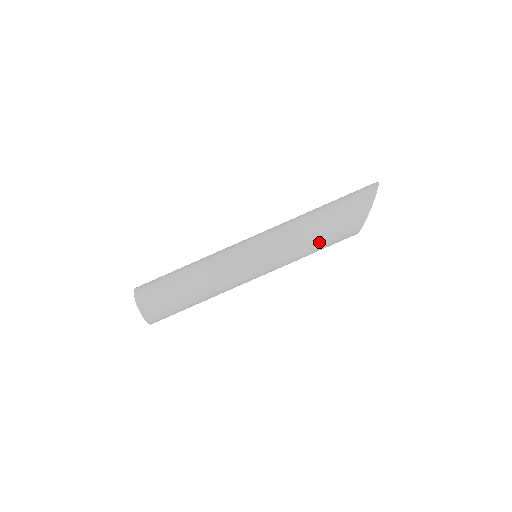
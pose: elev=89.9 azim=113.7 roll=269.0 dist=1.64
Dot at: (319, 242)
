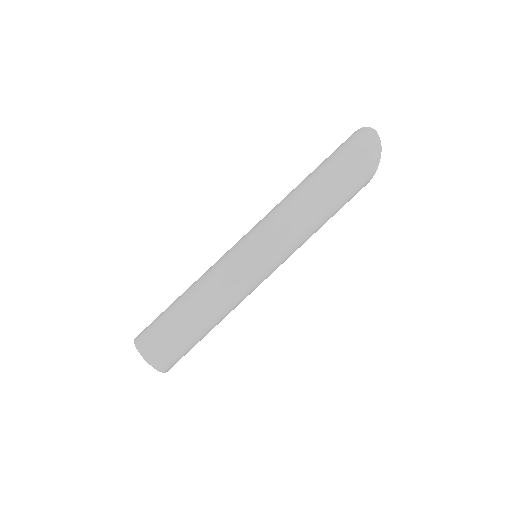
Dot at: occluded
